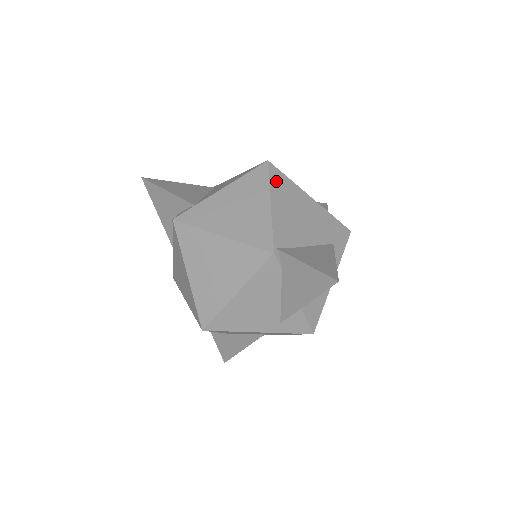
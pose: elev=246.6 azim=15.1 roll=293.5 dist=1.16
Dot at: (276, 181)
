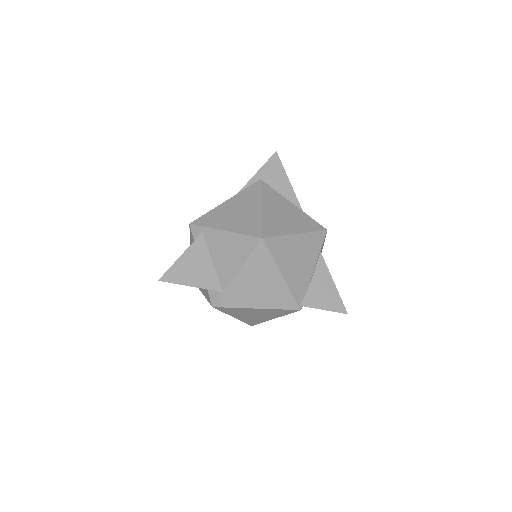
Dot at: (275, 251)
